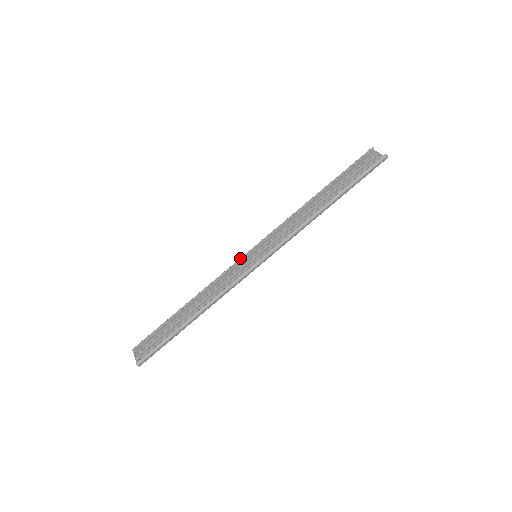
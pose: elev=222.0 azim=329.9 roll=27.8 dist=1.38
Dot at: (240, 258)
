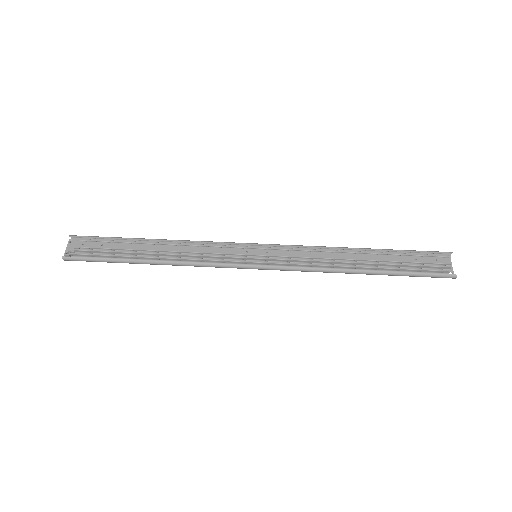
Dot at: (240, 243)
